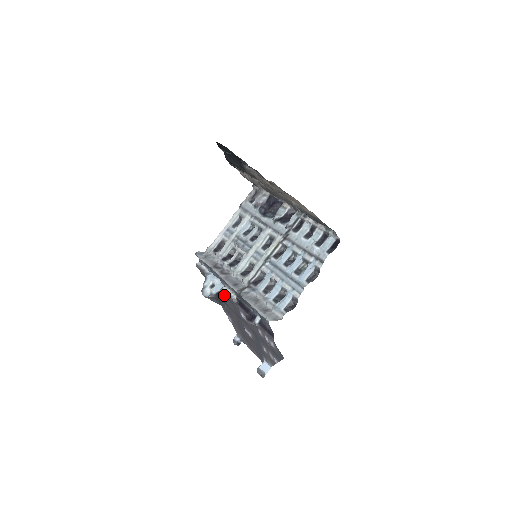
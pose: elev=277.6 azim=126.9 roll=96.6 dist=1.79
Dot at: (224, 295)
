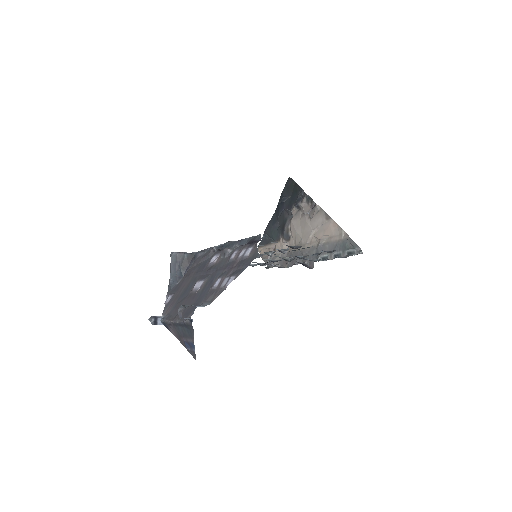
Dot at: (197, 259)
